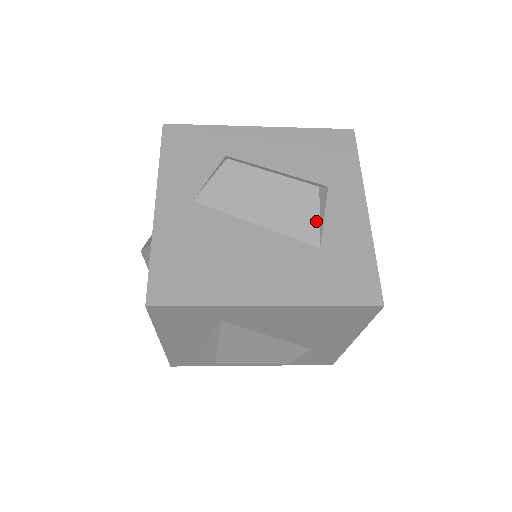
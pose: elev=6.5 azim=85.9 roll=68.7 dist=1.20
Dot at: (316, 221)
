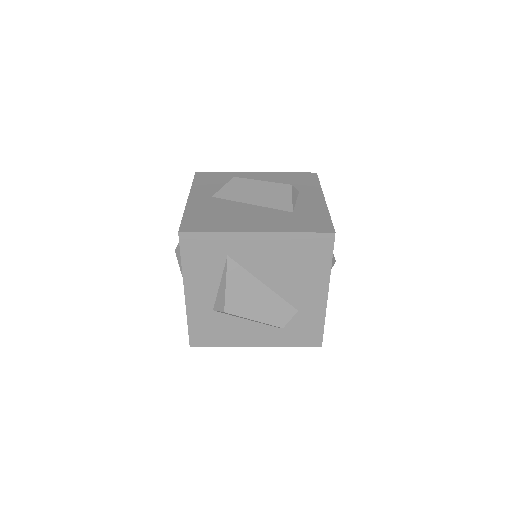
Dot at: (290, 200)
